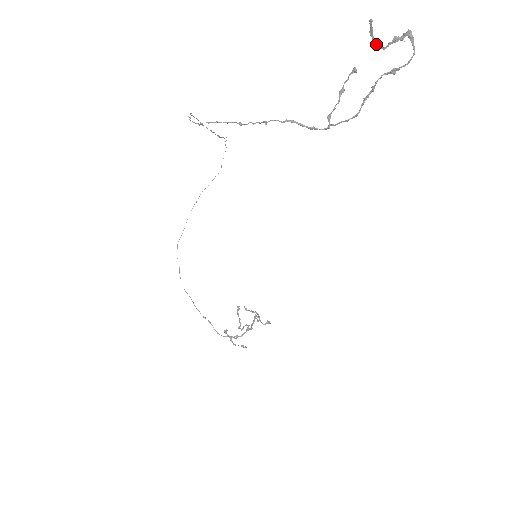
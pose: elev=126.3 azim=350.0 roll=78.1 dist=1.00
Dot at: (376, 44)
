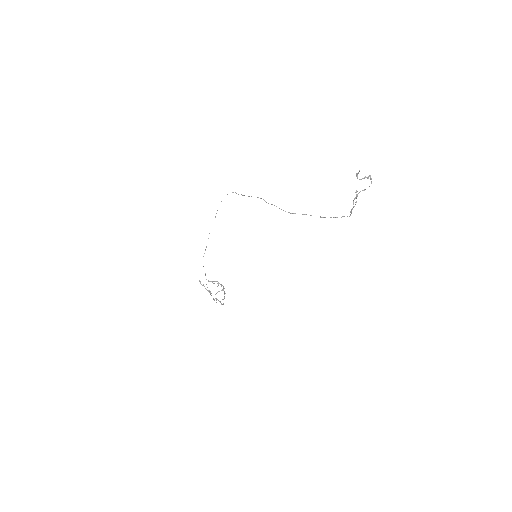
Dot at: occluded
